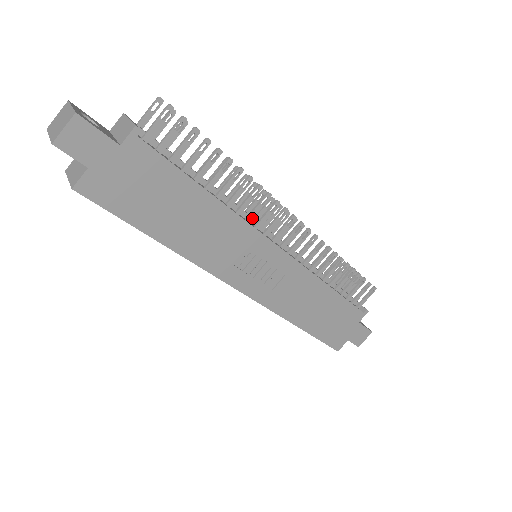
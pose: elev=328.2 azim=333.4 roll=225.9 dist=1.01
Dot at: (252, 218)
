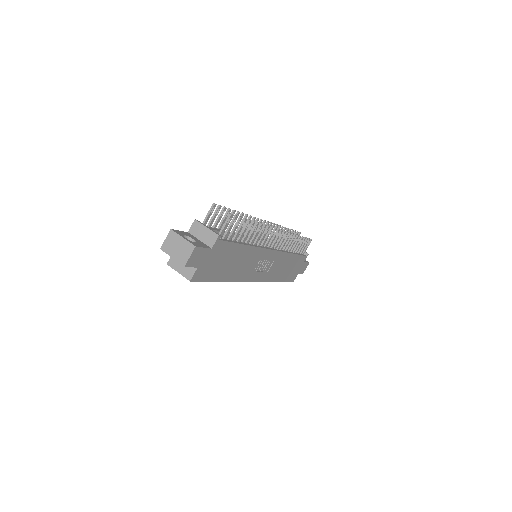
Dot at: occluded
